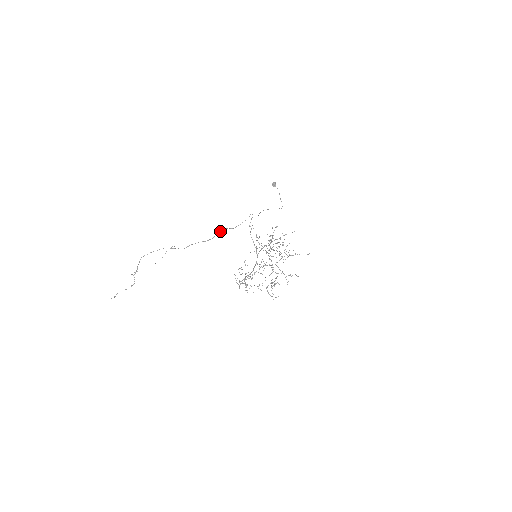
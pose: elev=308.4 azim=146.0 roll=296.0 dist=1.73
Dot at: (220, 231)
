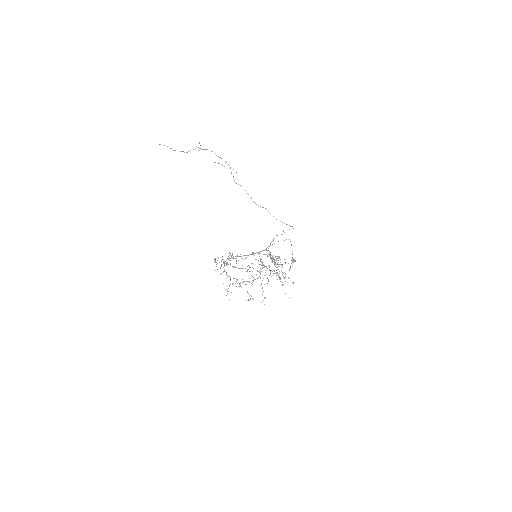
Dot at: occluded
